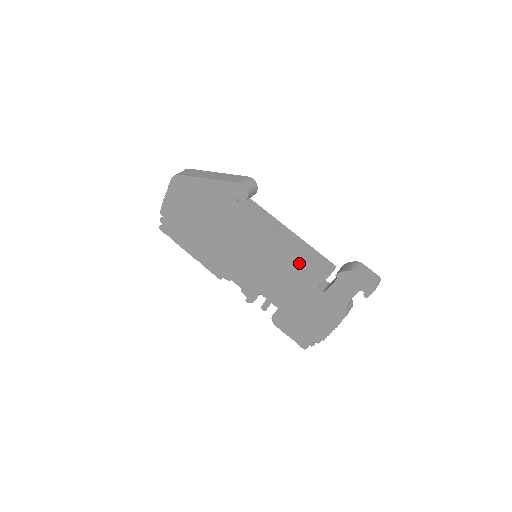
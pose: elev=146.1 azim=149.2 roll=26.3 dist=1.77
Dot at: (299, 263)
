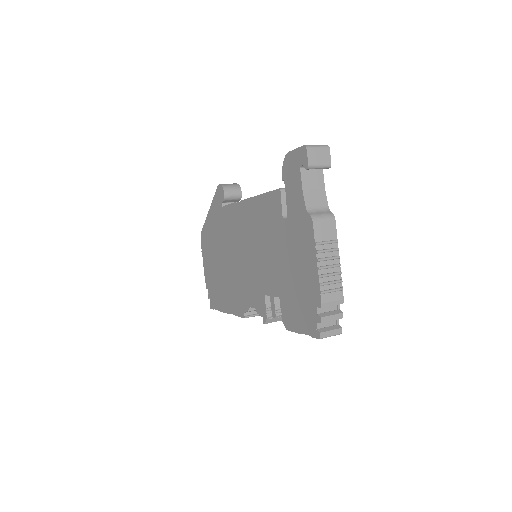
Dot at: (263, 208)
